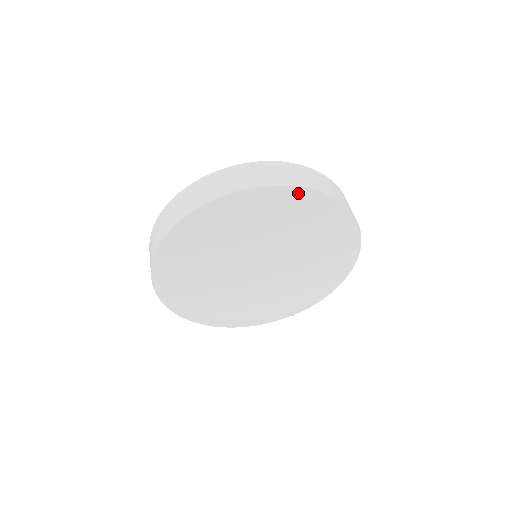
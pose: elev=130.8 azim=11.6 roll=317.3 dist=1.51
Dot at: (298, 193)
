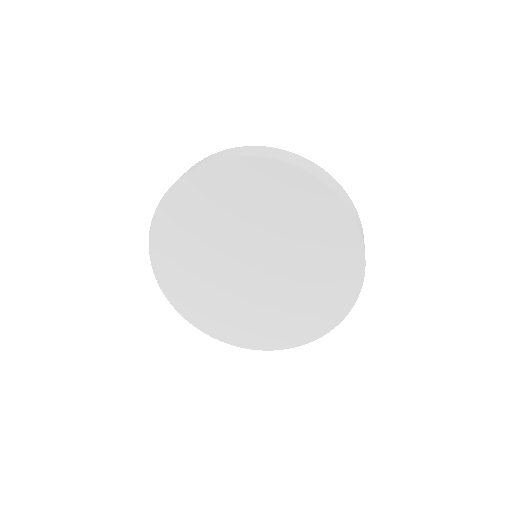
Dot at: (351, 231)
